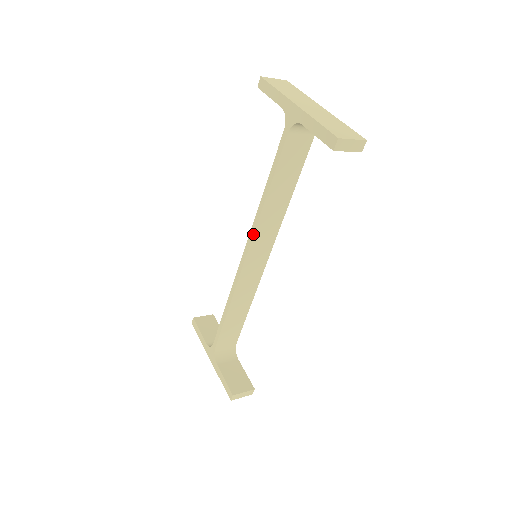
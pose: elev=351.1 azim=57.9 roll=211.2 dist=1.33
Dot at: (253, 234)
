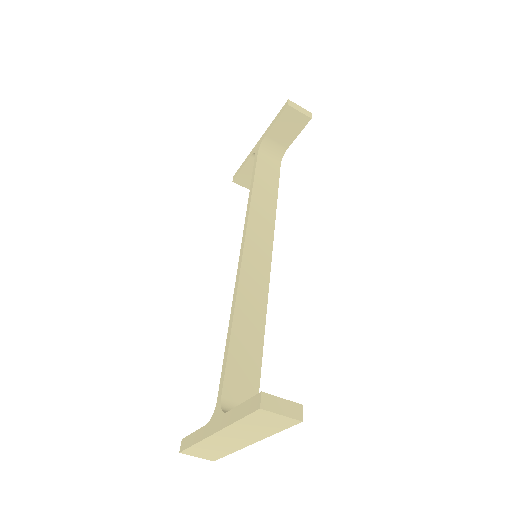
Dot at: (247, 223)
